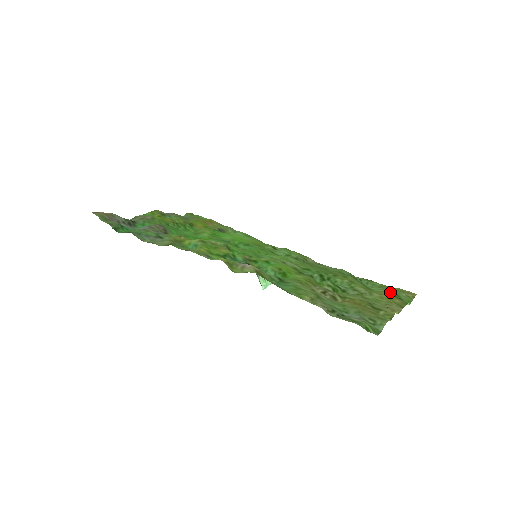
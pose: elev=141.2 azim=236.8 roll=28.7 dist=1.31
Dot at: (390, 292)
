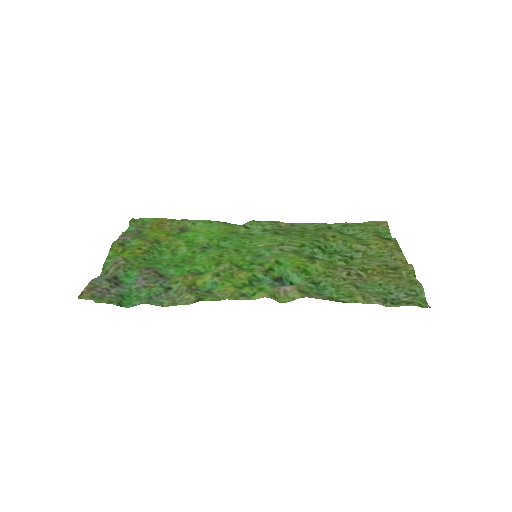
Dot at: (376, 235)
